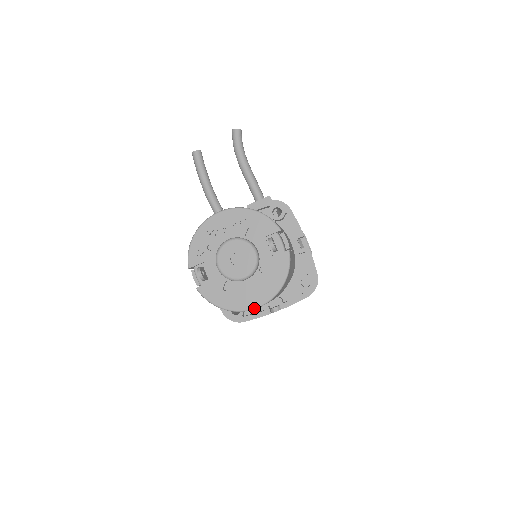
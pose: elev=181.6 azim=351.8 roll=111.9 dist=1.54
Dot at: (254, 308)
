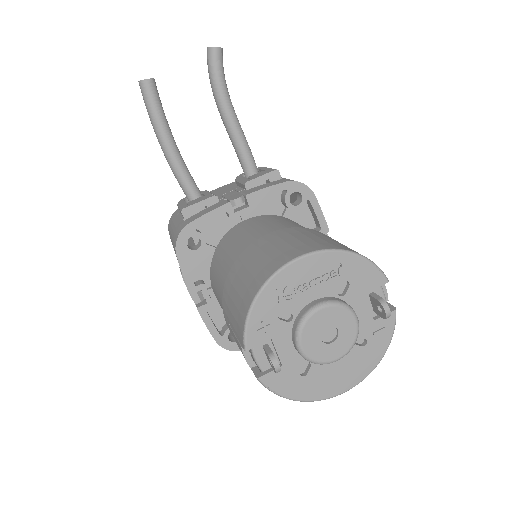
Dot at: (342, 393)
